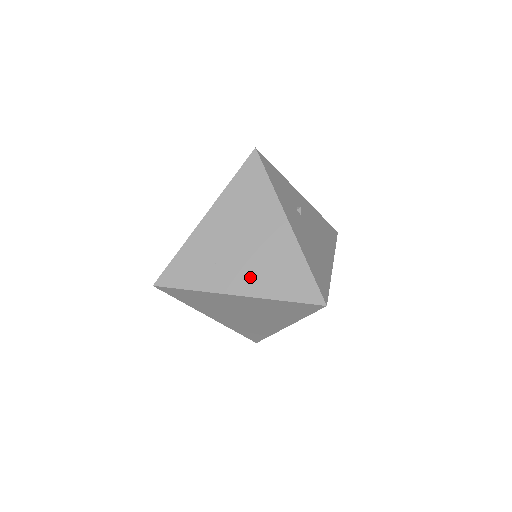
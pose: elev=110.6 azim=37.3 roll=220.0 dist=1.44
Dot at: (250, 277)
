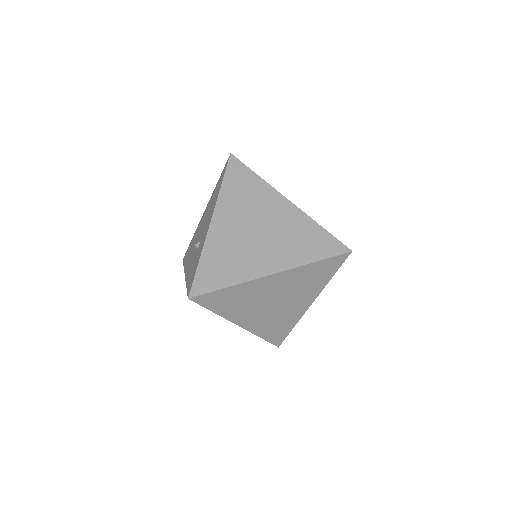
Dot at: occluded
